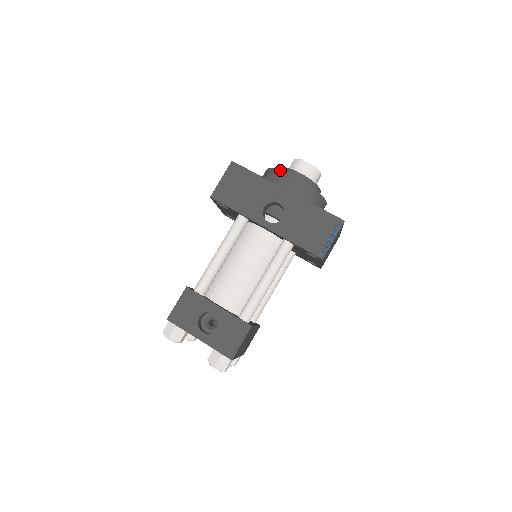
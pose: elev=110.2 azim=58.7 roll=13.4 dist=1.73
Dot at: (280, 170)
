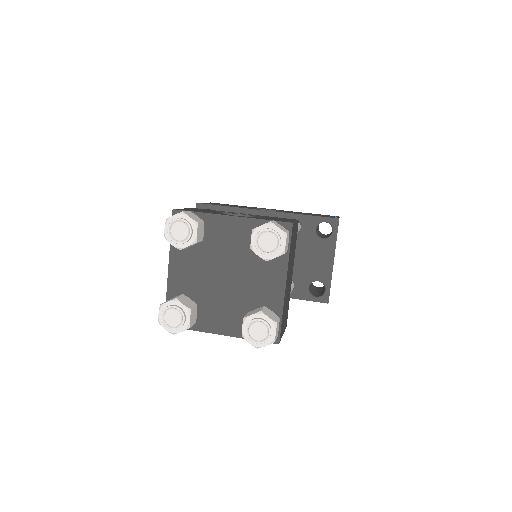
Dot at: occluded
